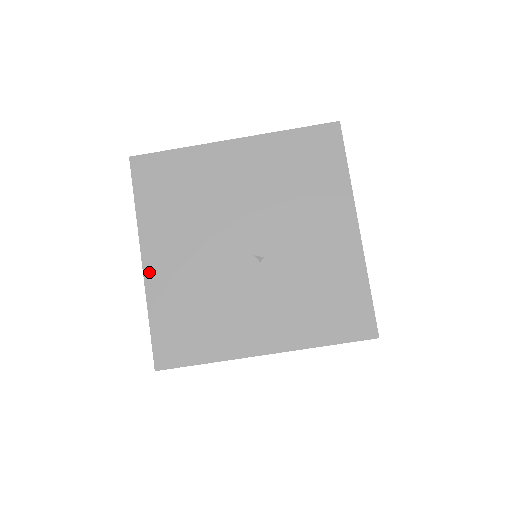
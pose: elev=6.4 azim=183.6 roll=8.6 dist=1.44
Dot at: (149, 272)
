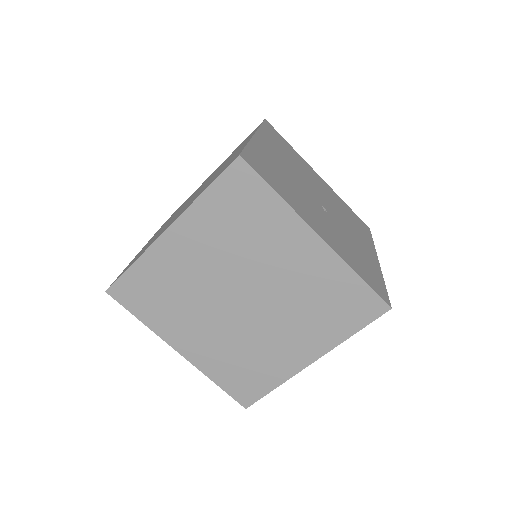
Dot at: (257, 139)
